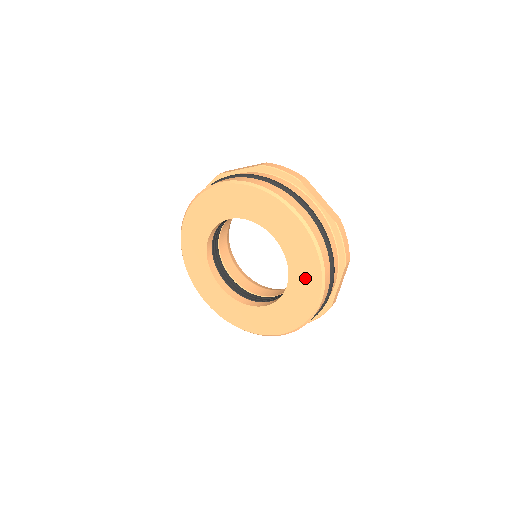
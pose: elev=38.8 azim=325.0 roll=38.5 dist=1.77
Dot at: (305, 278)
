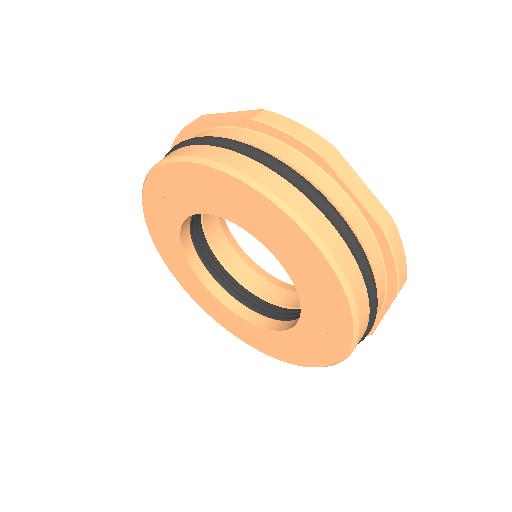
Dot at: (326, 319)
